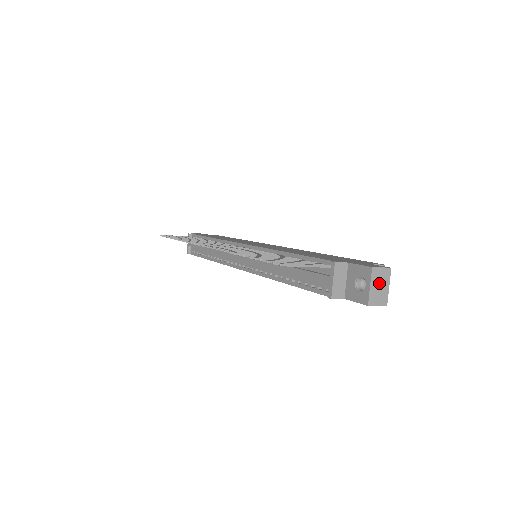
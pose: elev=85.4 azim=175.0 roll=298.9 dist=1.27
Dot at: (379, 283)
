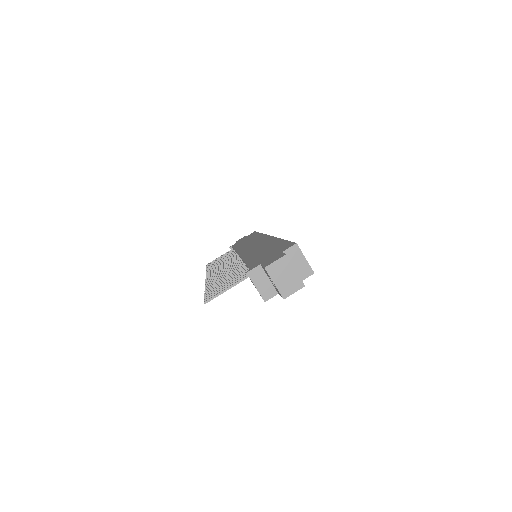
Dot at: (282, 275)
